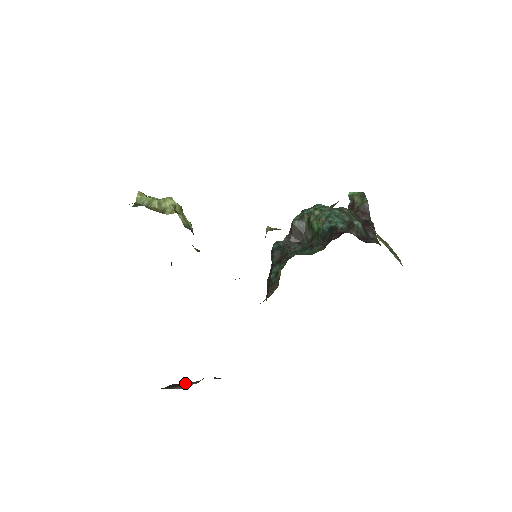
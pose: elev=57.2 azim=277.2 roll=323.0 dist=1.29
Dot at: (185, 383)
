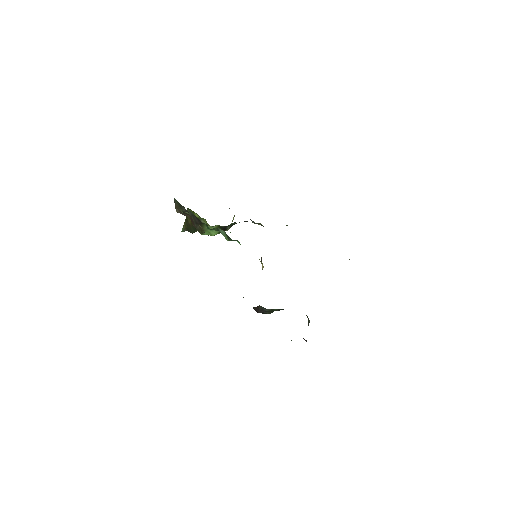
Dot at: occluded
